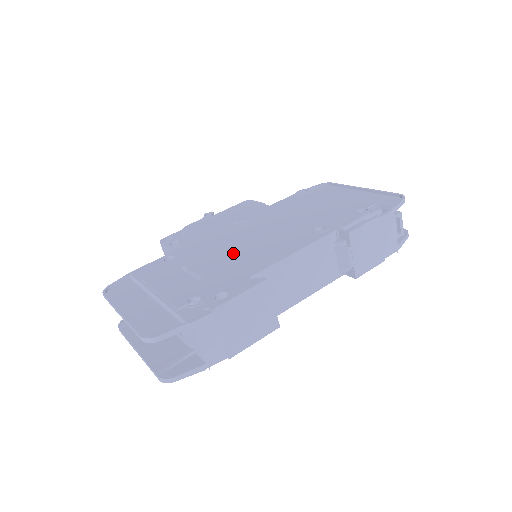
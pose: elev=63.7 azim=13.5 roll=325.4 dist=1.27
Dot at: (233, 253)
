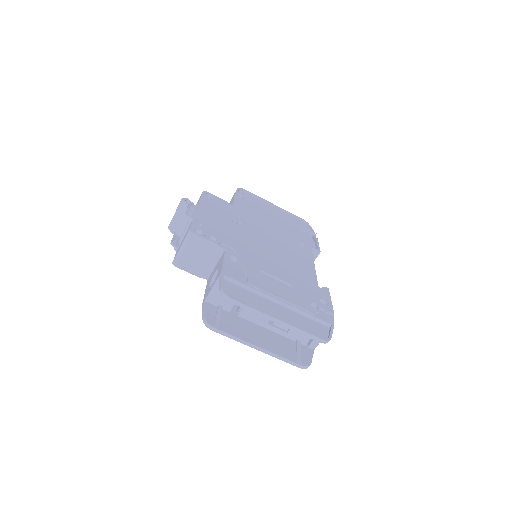
Dot at: (280, 261)
